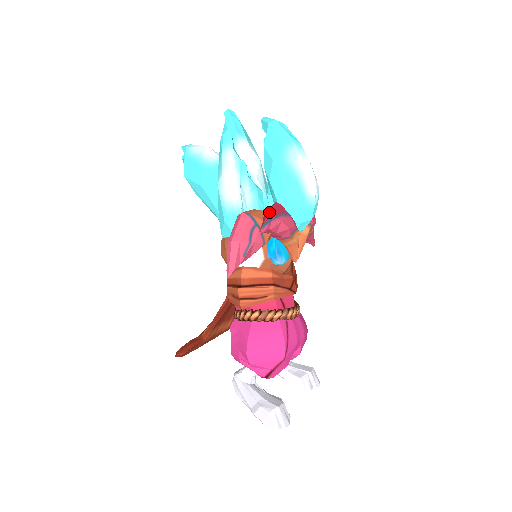
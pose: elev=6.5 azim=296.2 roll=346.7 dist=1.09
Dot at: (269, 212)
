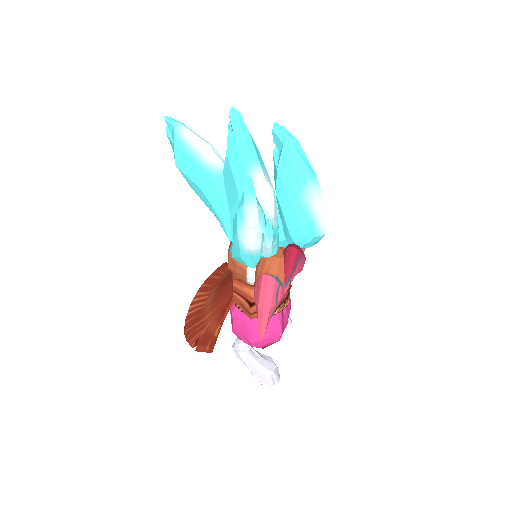
Dot at: (289, 265)
